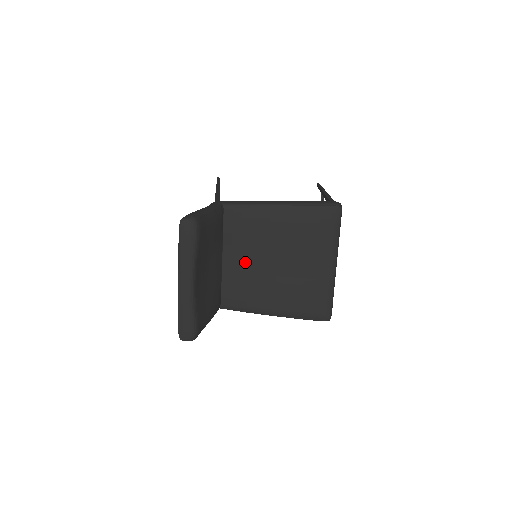
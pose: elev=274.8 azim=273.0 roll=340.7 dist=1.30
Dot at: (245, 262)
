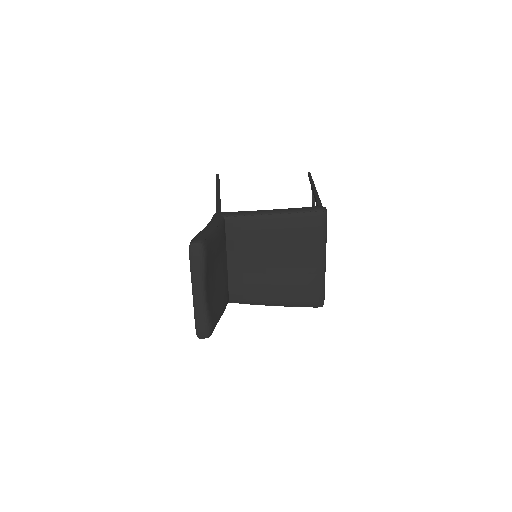
Dot at: (247, 264)
